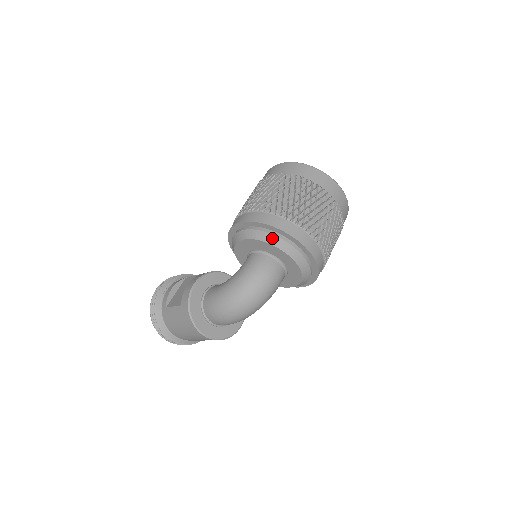
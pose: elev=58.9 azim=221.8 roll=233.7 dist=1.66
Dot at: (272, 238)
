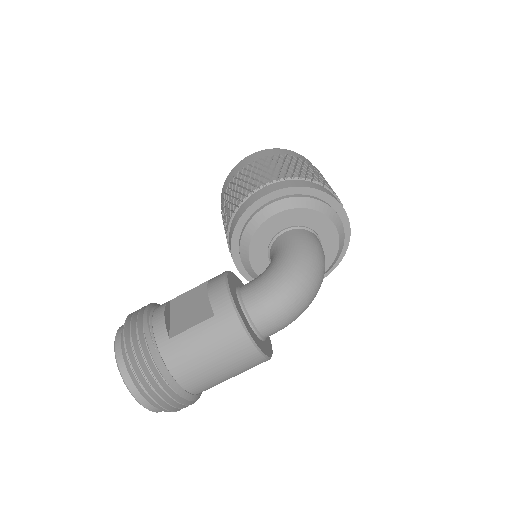
Dot at: (316, 203)
